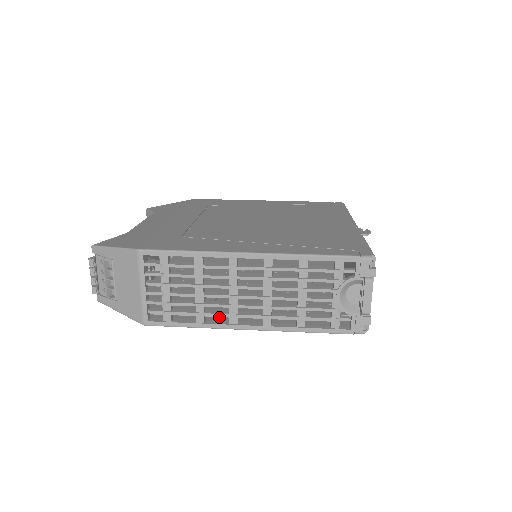
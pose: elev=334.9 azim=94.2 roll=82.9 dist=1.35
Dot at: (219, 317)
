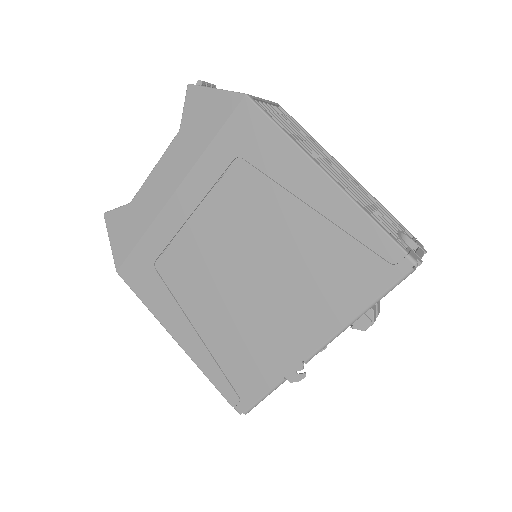
Dot at: occluded
